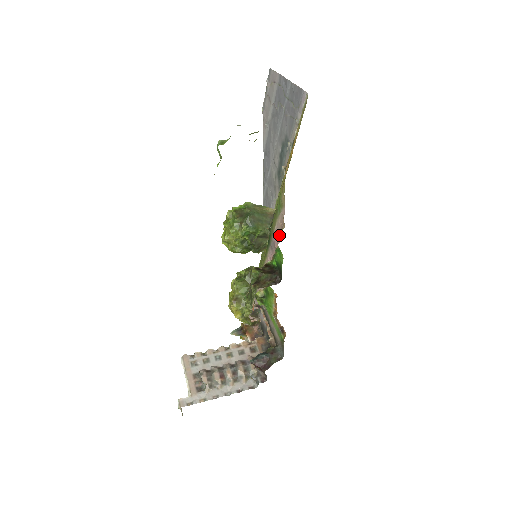
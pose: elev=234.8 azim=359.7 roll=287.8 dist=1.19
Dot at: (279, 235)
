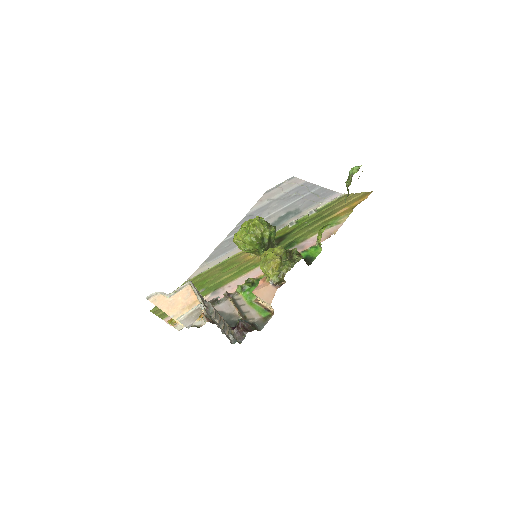
Dot at: occluded
